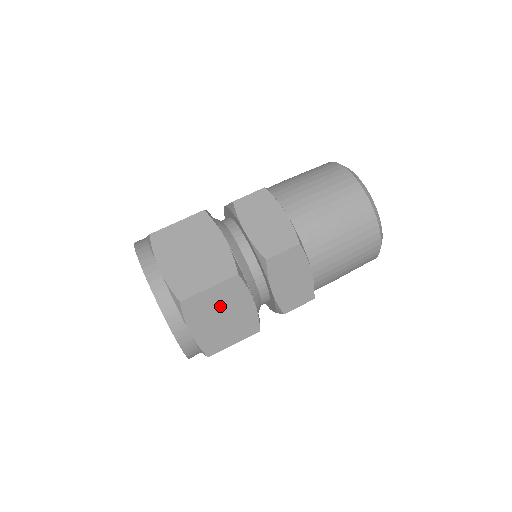
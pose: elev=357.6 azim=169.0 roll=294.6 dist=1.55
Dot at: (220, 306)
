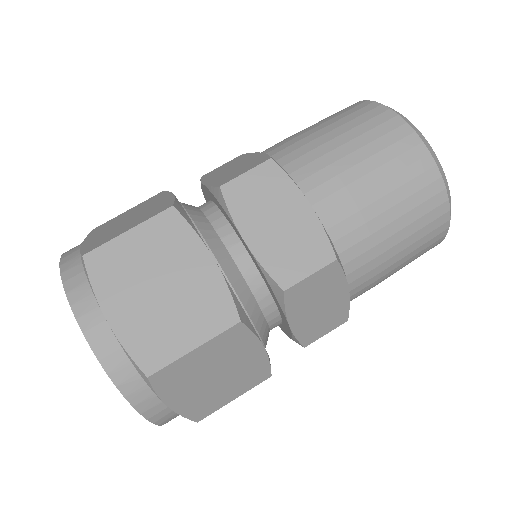
Dot at: (213, 365)
